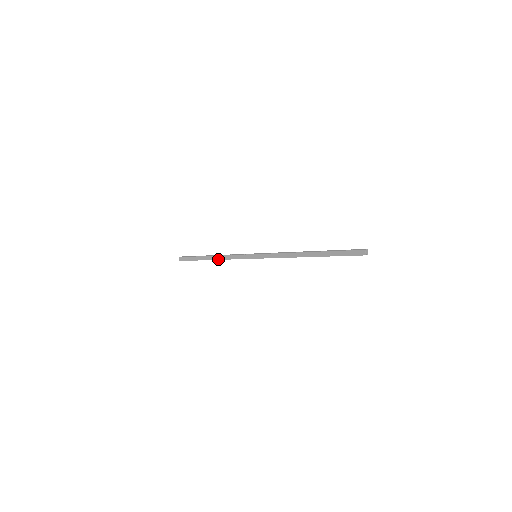
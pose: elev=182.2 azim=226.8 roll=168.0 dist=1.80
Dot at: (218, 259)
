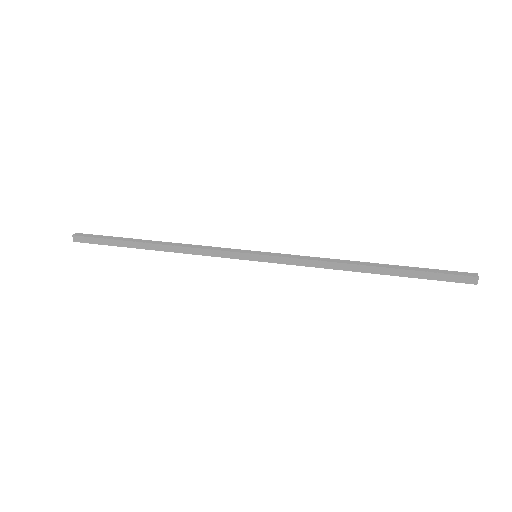
Dot at: (170, 251)
